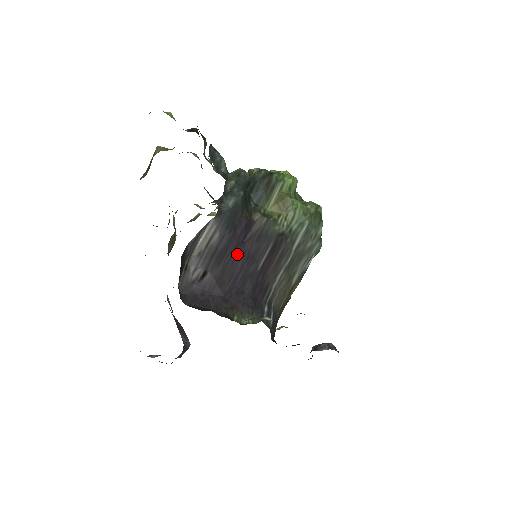
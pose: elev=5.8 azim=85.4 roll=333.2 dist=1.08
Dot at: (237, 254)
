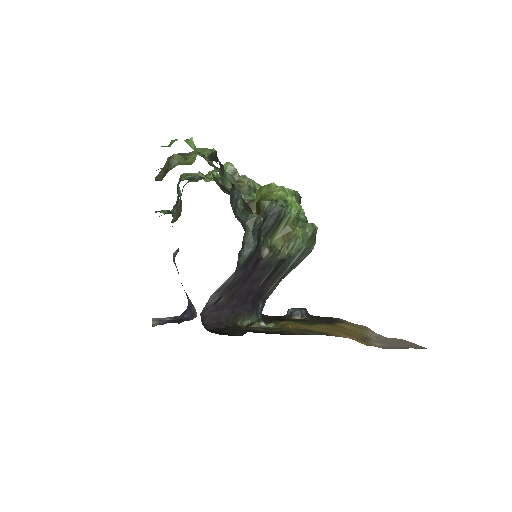
Dot at: (246, 281)
